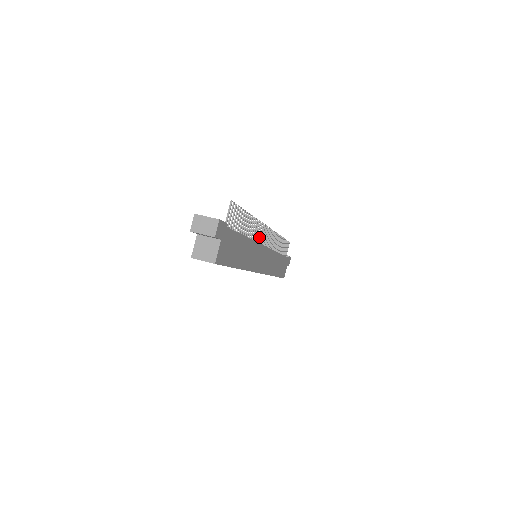
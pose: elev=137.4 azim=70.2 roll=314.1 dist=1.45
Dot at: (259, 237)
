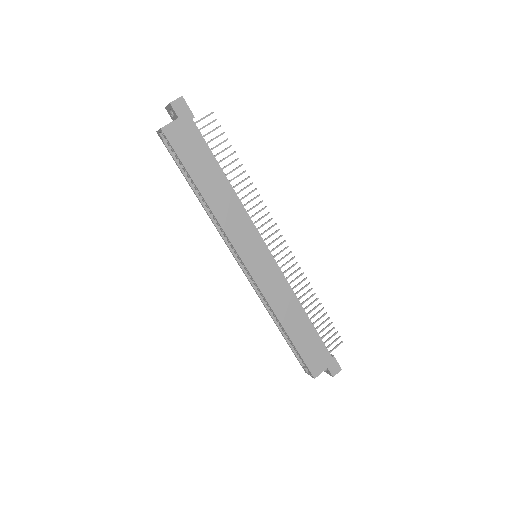
Dot at: (261, 225)
